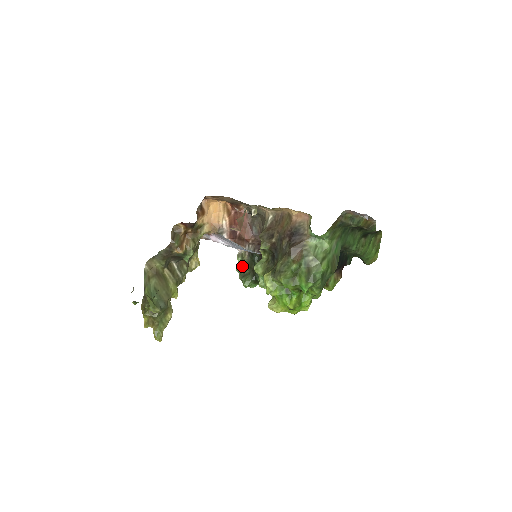
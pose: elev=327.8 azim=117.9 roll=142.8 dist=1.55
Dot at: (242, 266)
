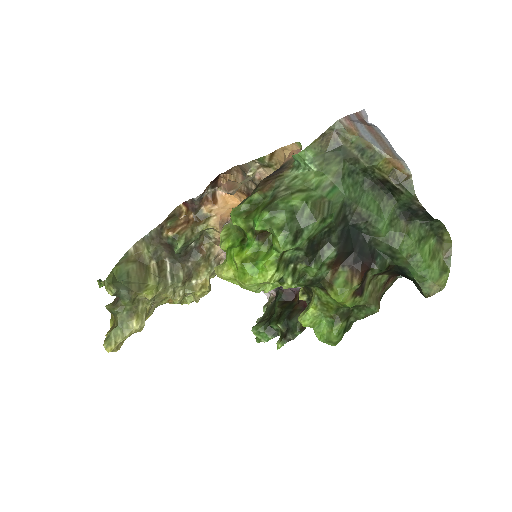
Dot at: (264, 316)
